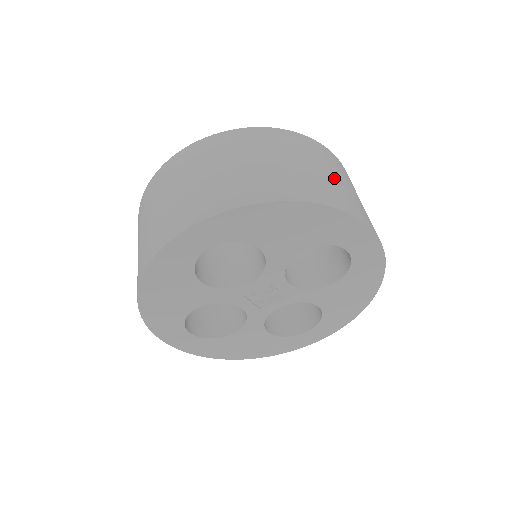
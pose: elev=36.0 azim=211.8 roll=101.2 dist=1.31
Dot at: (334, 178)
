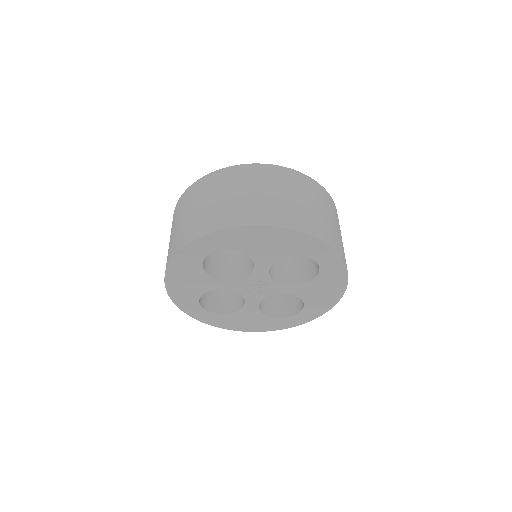
Dot at: (308, 206)
